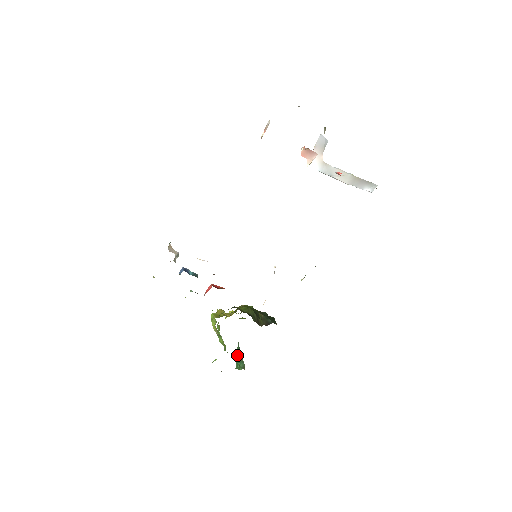
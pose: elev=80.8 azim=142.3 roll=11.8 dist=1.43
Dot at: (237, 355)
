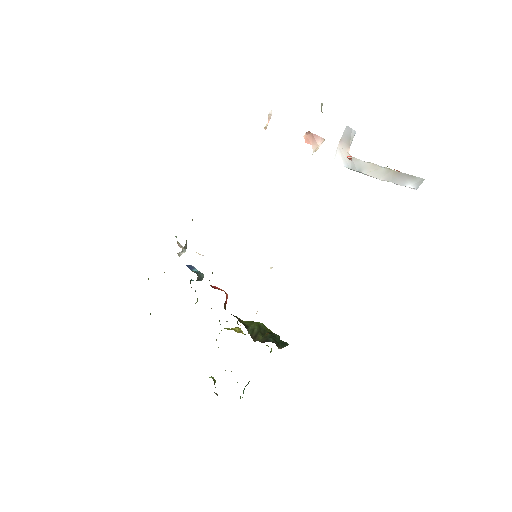
Dot at: occluded
